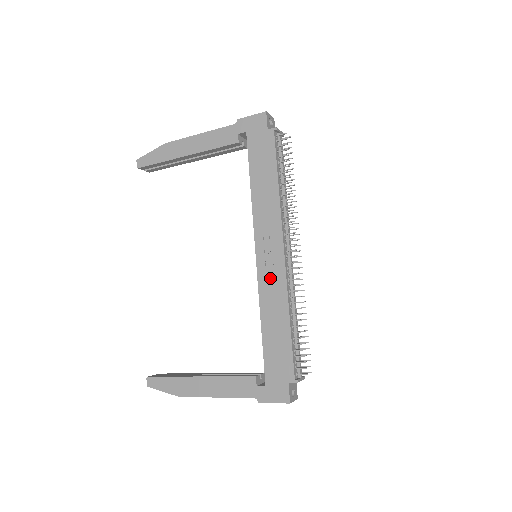
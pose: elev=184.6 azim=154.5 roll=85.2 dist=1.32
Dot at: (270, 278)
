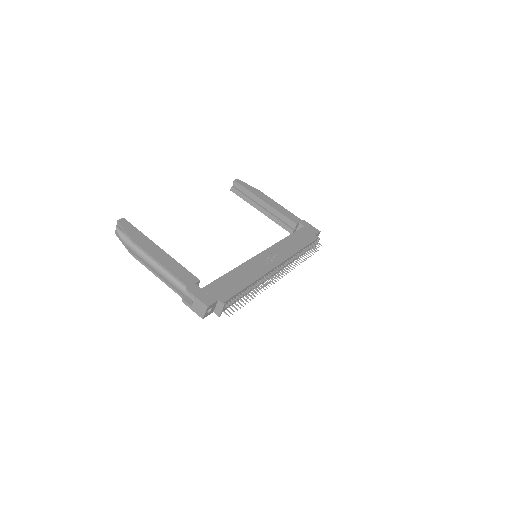
Dot at: (259, 264)
